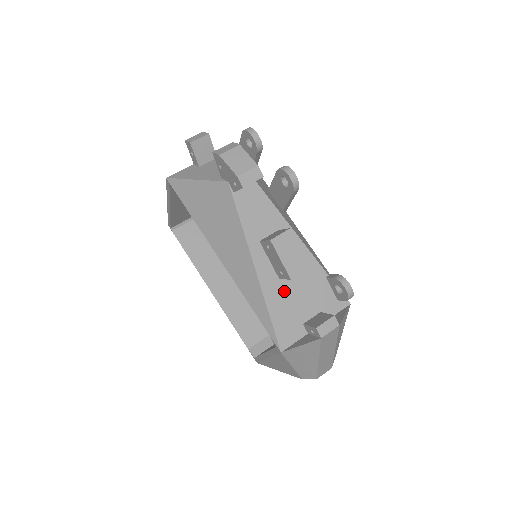
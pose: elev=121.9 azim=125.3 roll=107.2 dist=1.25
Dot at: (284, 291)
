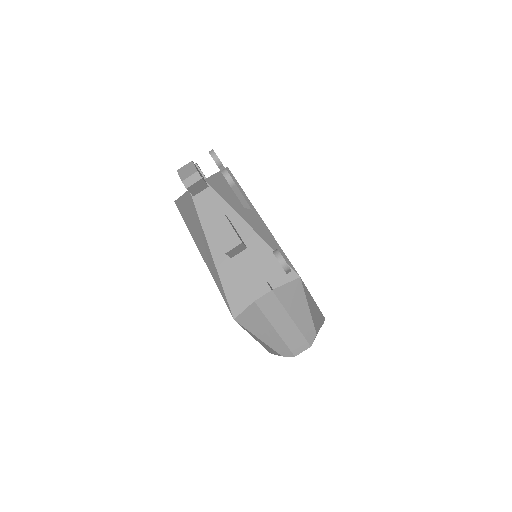
Dot at: (235, 268)
